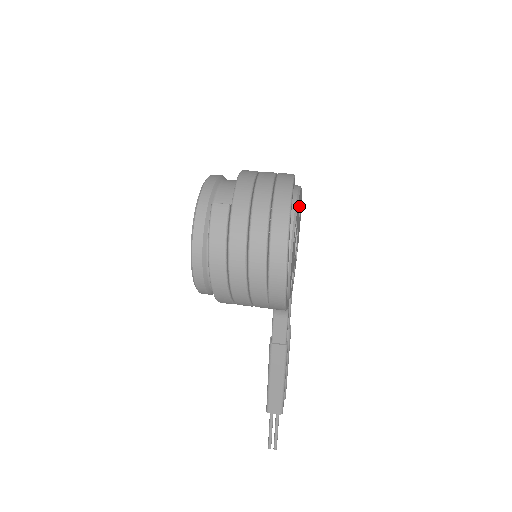
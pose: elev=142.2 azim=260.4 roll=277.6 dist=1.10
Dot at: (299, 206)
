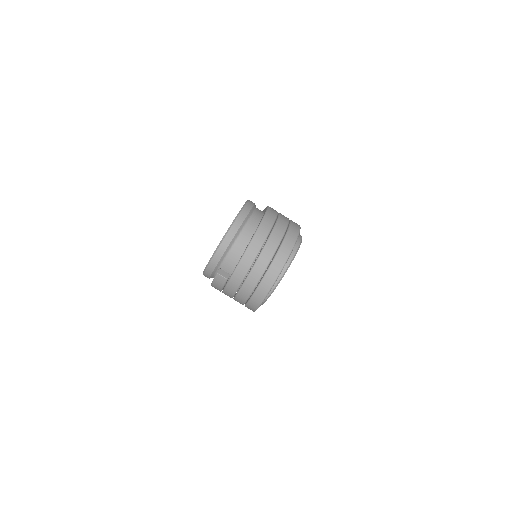
Dot at: occluded
